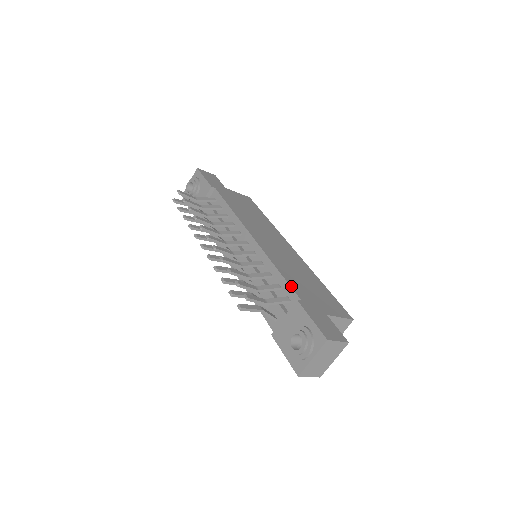
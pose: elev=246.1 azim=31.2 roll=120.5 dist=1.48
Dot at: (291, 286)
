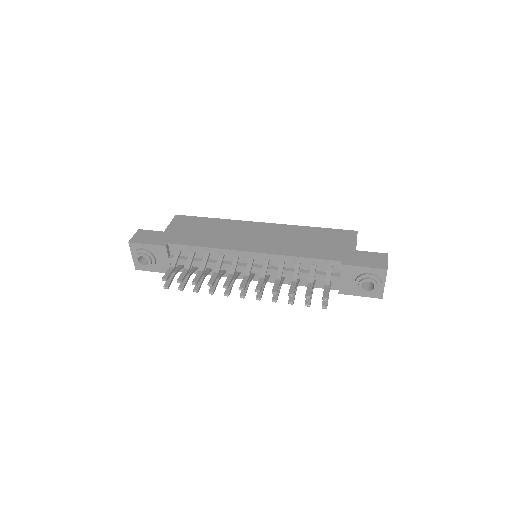
Dot at: (323, 259)
